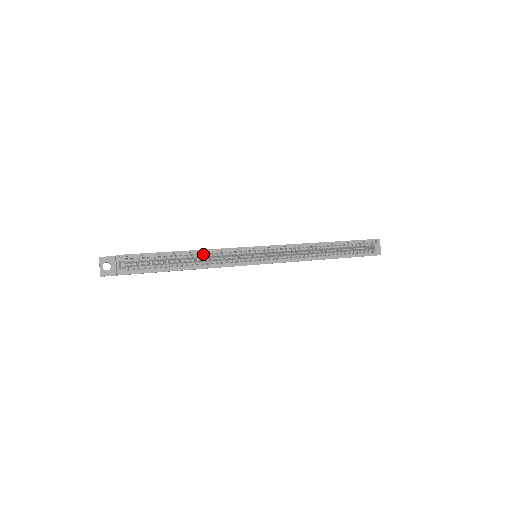
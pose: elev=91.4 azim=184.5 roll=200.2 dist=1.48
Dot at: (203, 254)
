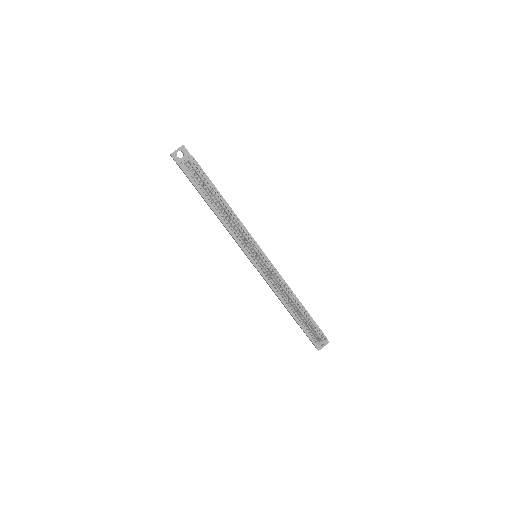
Dot at: (232, 216)
